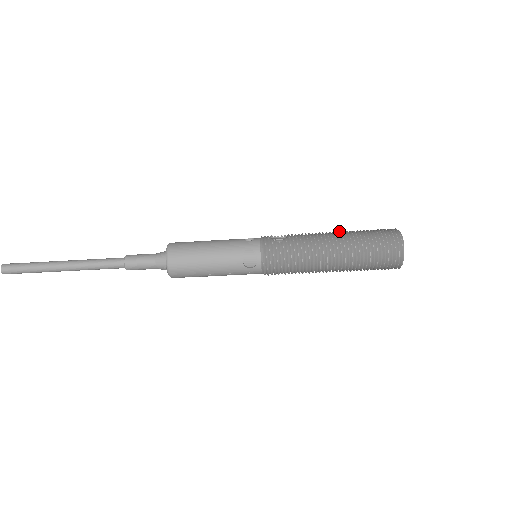
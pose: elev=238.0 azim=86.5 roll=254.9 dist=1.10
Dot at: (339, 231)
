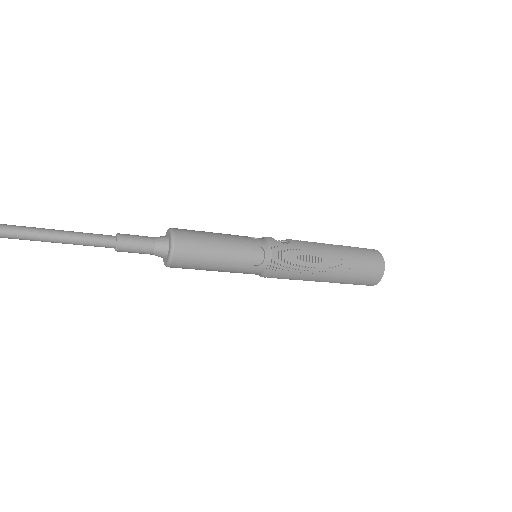
Dot at: (329, 244)
